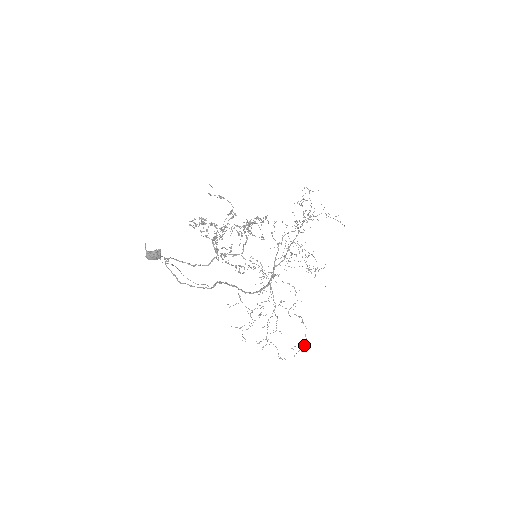
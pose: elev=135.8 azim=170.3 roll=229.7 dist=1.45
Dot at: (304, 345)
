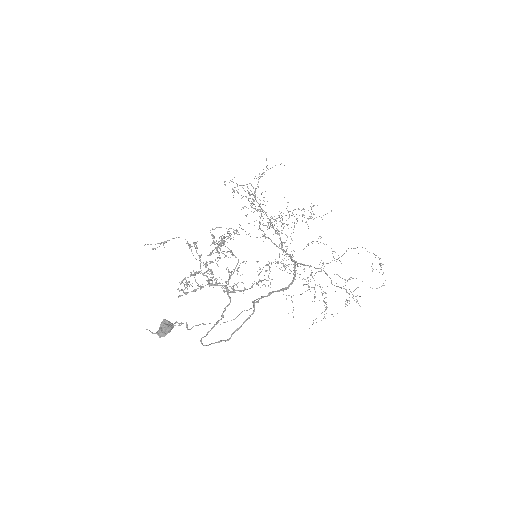
Dot at: occluded
